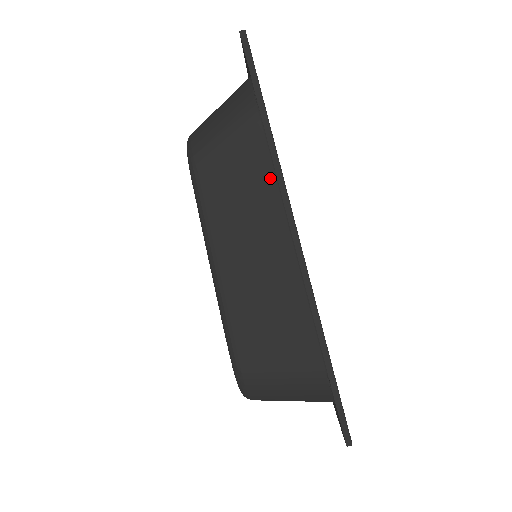
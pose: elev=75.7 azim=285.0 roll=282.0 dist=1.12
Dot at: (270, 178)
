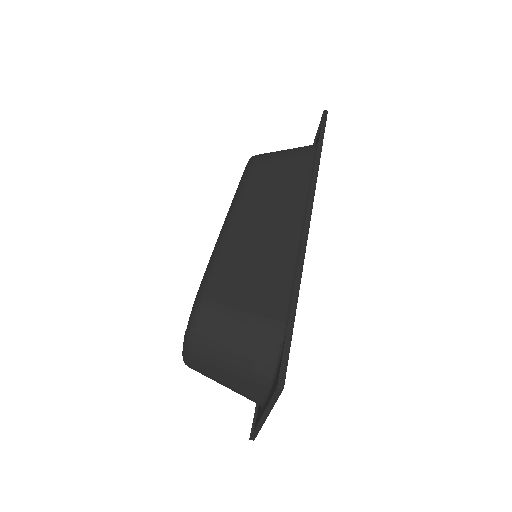
Dot at: (305, 183)
